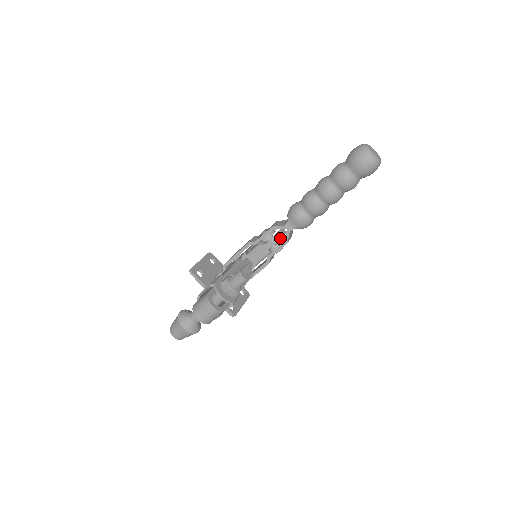
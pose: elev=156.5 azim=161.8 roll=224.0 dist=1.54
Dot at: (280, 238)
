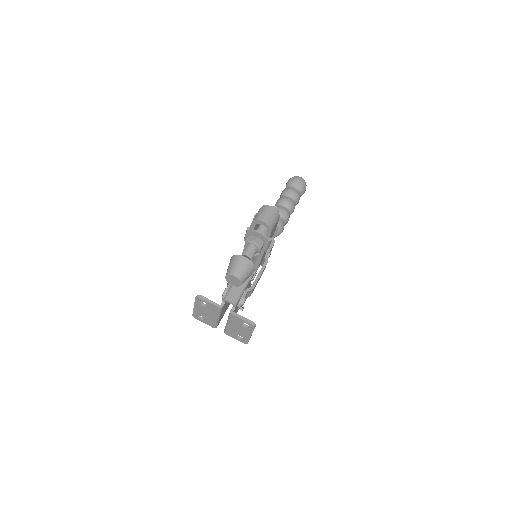
Dot at: occluded
